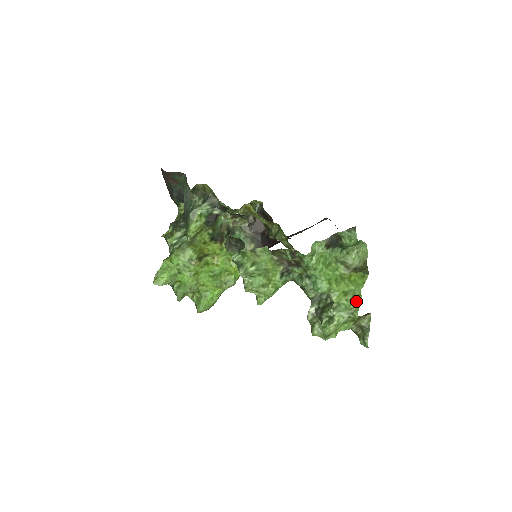
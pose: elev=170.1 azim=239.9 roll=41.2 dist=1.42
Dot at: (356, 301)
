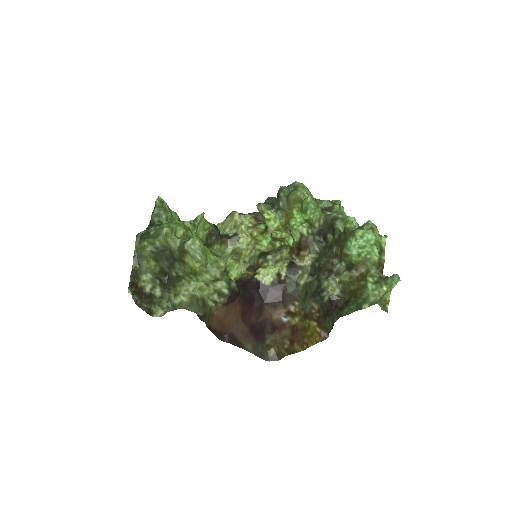
Dot at: occluded
